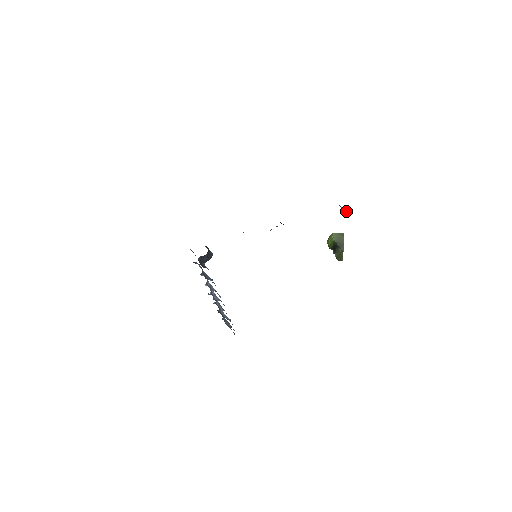
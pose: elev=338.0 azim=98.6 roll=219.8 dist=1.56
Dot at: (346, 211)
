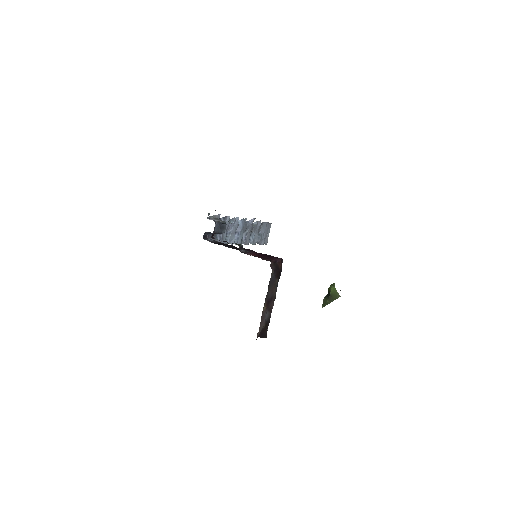
Dot at: occluded
